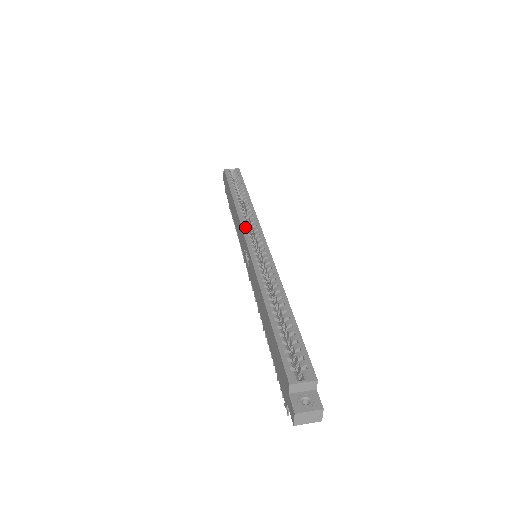
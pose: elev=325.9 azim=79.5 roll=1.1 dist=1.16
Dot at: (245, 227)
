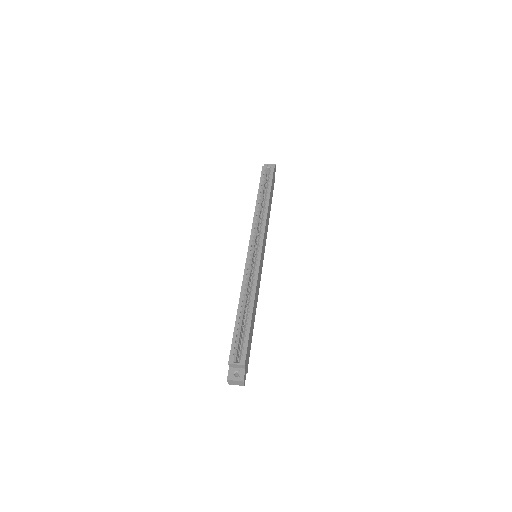
Dot at: (253, 233)
